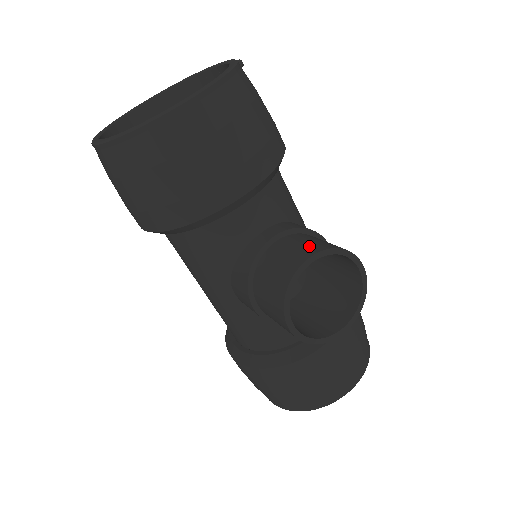
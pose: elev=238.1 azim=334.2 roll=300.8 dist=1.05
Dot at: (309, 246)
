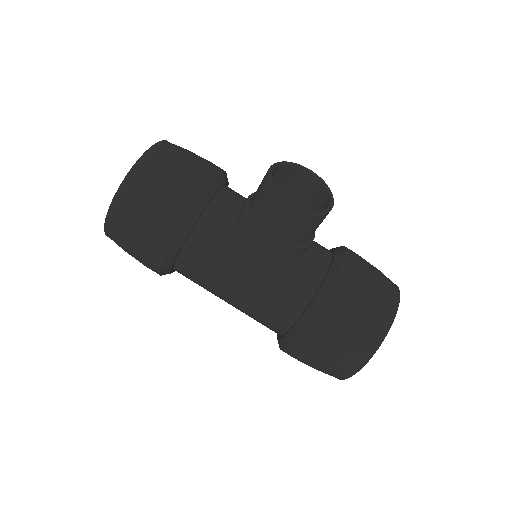
Dot at: occluded
